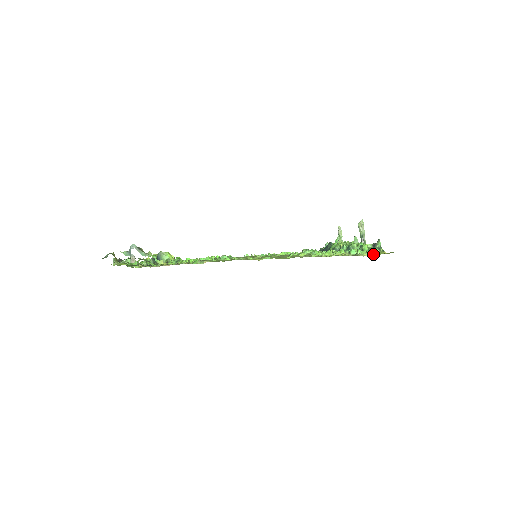
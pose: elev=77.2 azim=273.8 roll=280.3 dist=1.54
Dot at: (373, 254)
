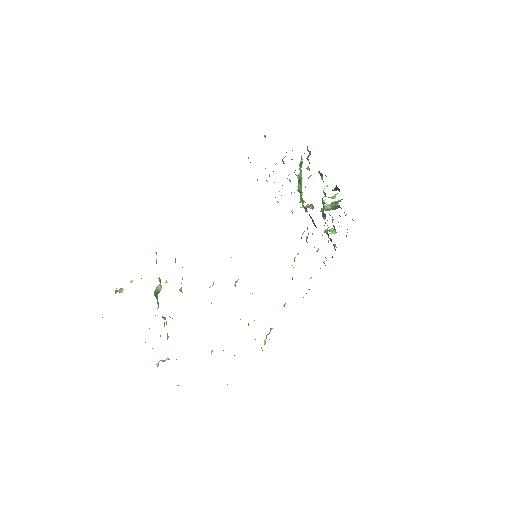
Dot at: occluded
